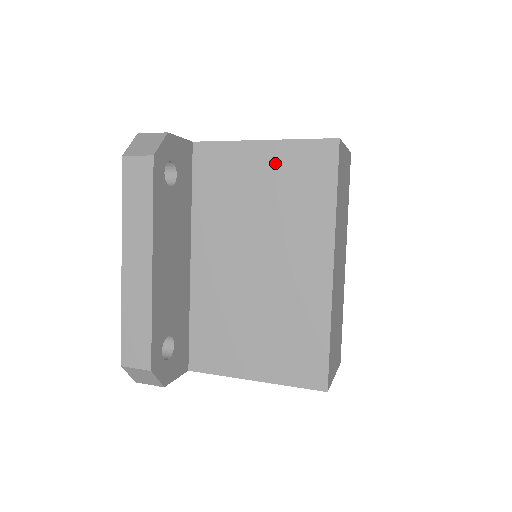
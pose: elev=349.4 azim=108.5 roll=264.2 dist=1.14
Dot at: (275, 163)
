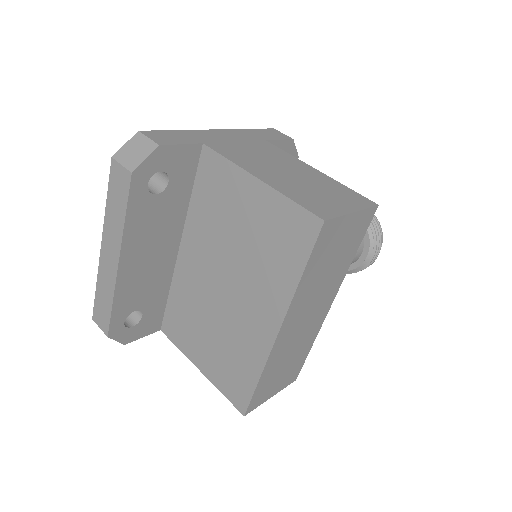
Dot at: (262, 208)
